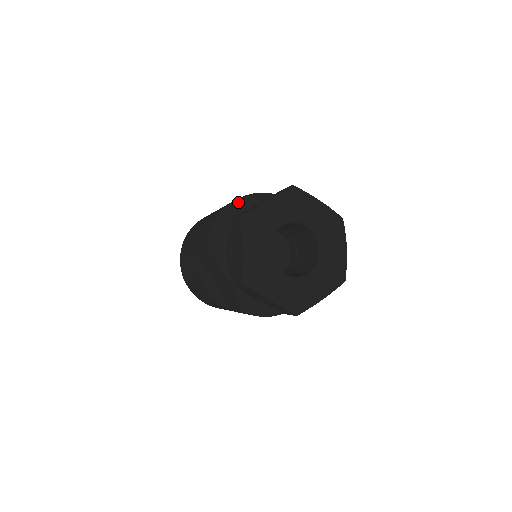
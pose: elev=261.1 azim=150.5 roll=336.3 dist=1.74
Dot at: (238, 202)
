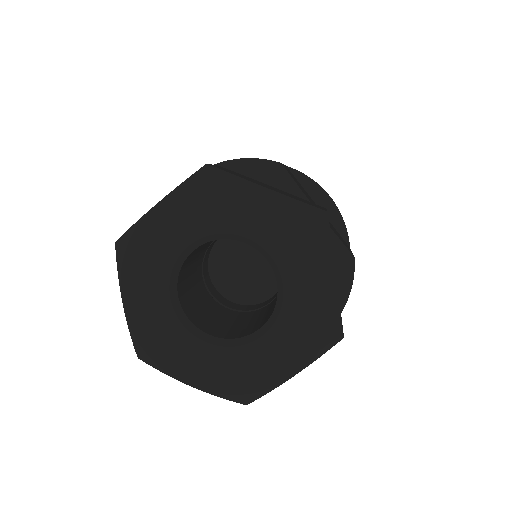
Dot at: occluded
